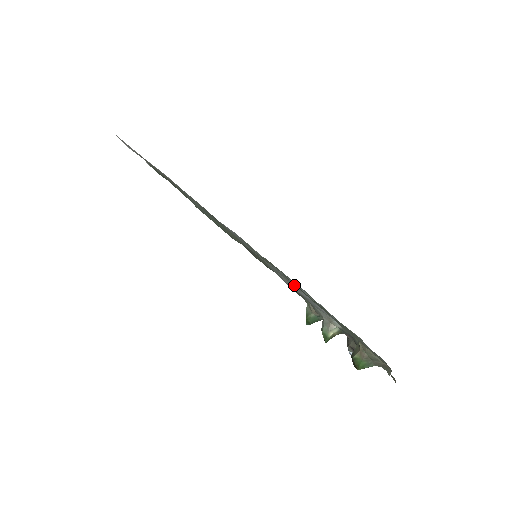
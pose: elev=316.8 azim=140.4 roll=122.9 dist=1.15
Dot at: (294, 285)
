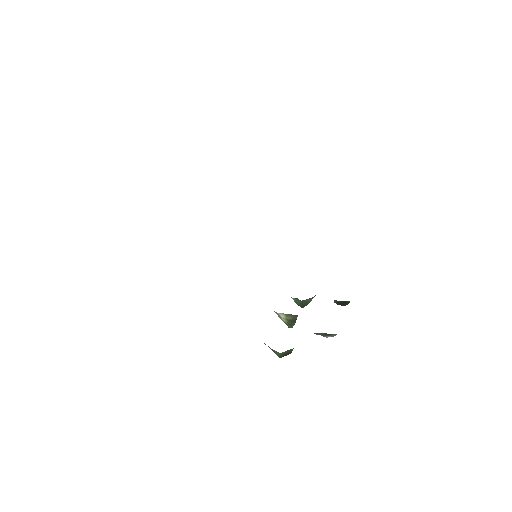
Dot at: occluded
